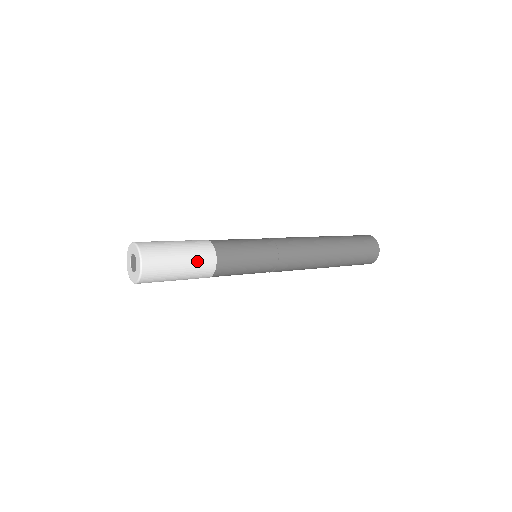
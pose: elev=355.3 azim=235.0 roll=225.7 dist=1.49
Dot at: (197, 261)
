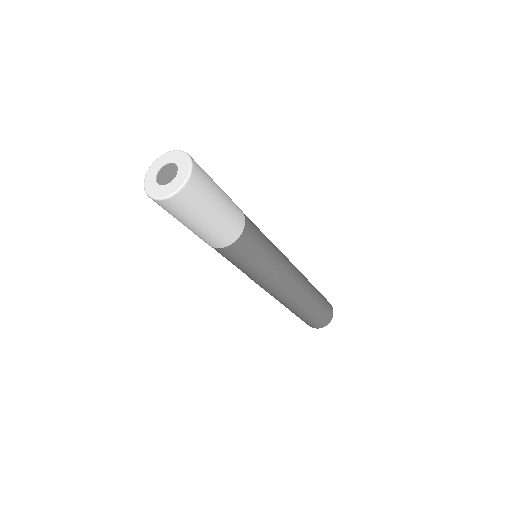
Dot at: (230, 216)
